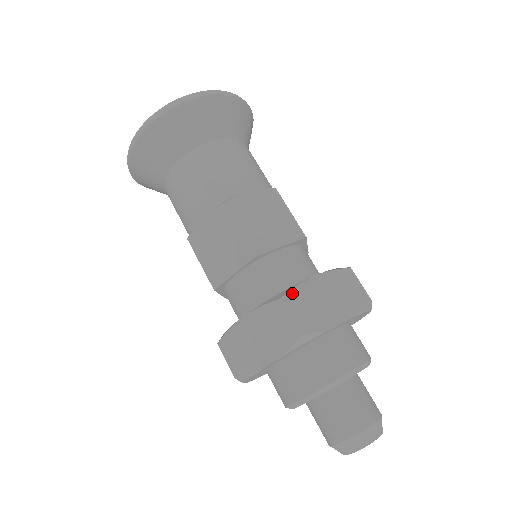
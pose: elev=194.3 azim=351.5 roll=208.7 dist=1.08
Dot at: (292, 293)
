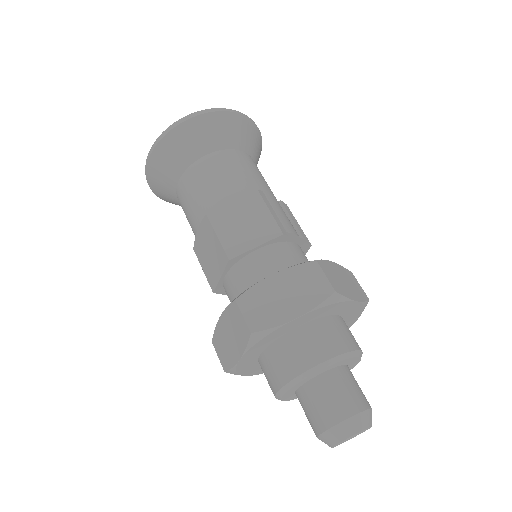
Dot at: (248, 293)
